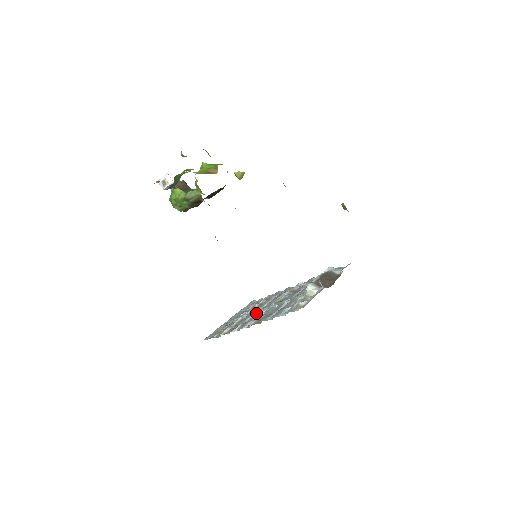
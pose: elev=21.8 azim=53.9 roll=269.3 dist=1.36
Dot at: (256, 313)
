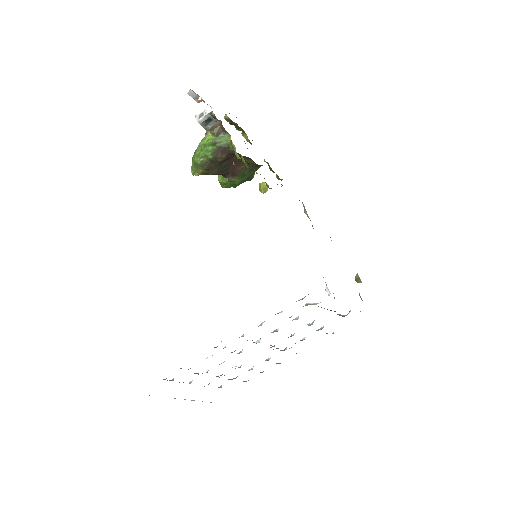
Dot at: occluded
